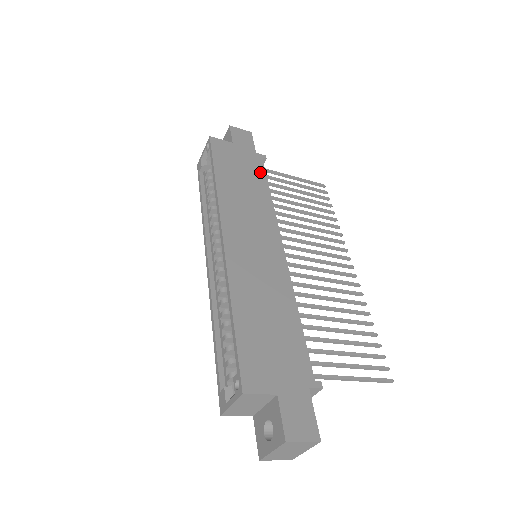
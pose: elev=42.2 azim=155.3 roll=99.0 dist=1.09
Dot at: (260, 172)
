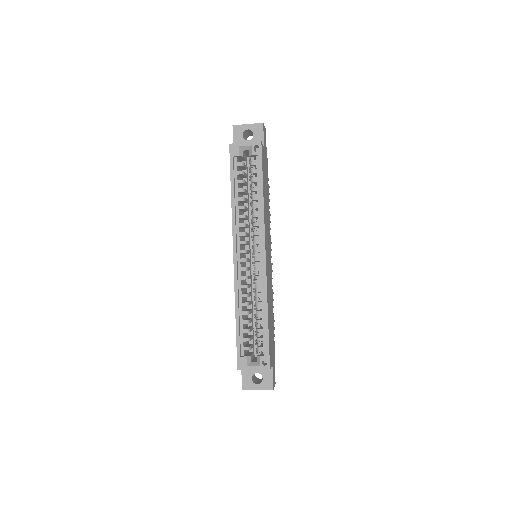
Dot at: occluded
